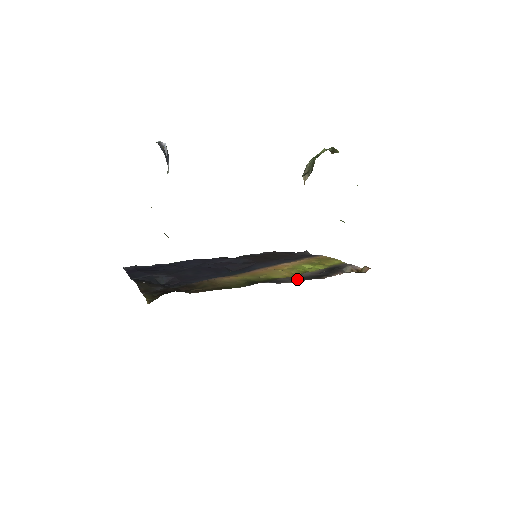
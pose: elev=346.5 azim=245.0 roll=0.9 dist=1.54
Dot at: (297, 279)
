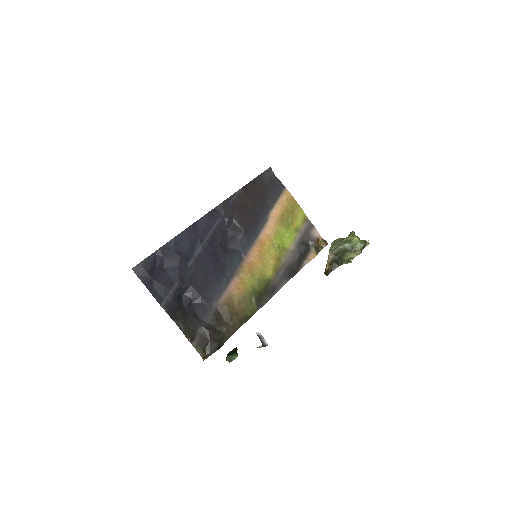
Dot at: (284, 278)
